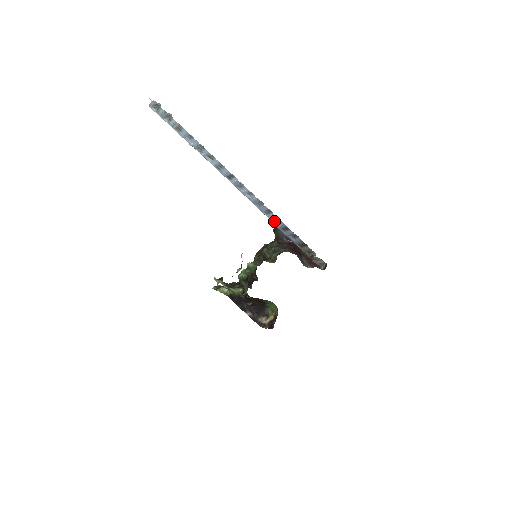
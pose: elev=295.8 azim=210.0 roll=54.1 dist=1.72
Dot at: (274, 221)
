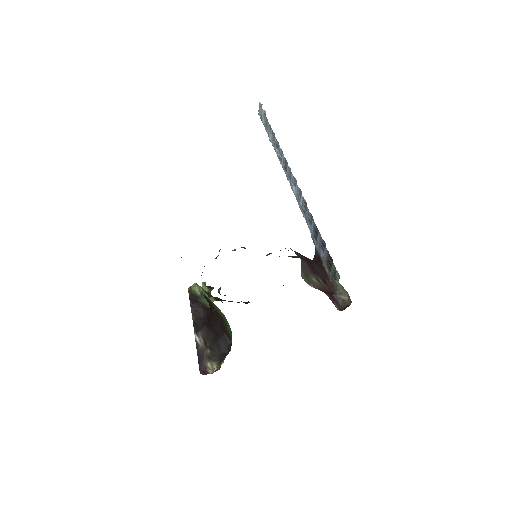
Dot at: (309, 225)
